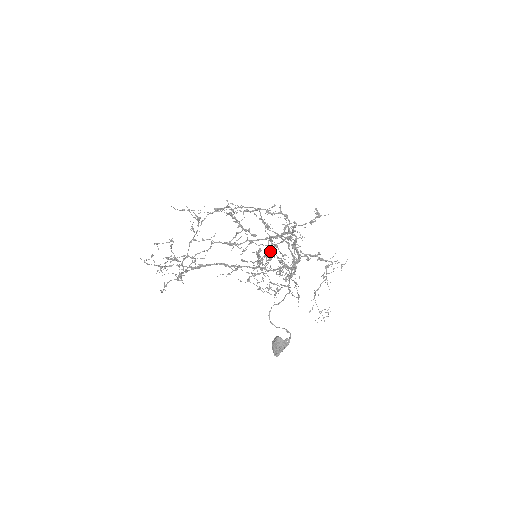
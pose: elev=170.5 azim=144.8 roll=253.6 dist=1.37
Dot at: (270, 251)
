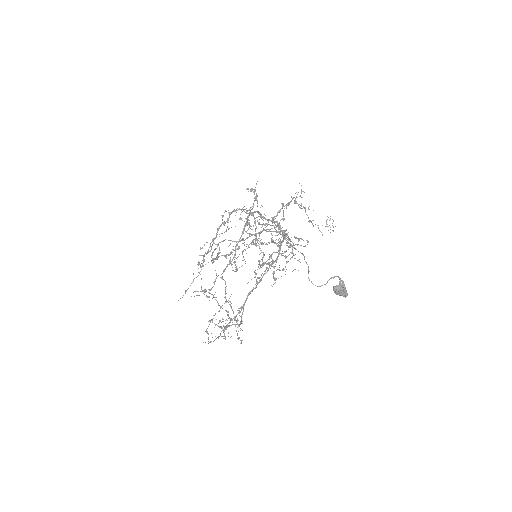
Dot at: occluded
